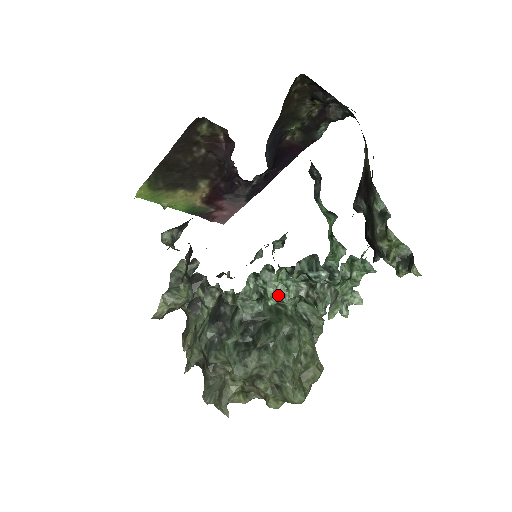
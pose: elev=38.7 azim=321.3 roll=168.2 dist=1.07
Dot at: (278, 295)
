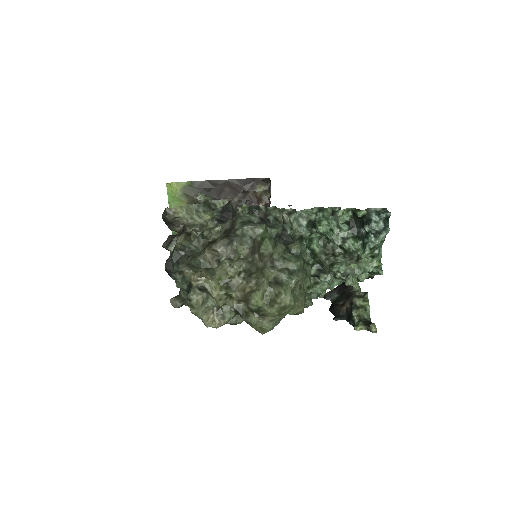
Dot at: (327, 229)
